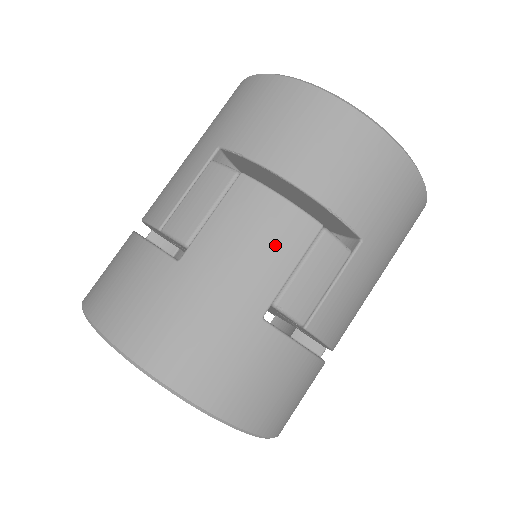
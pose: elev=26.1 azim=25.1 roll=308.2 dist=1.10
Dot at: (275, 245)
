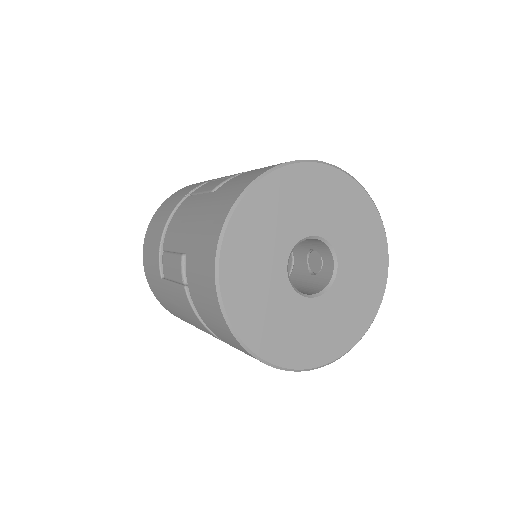
Dot at: (194, 322)
